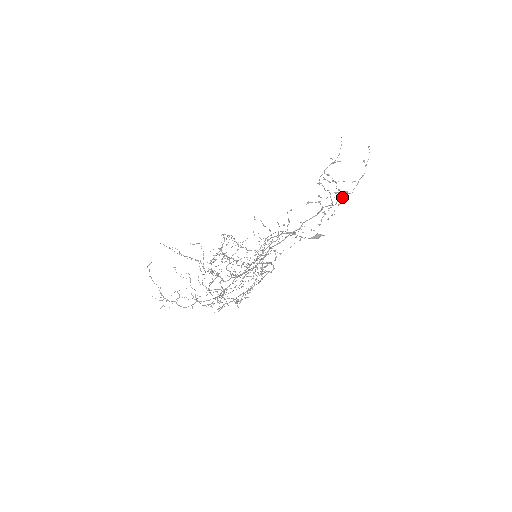
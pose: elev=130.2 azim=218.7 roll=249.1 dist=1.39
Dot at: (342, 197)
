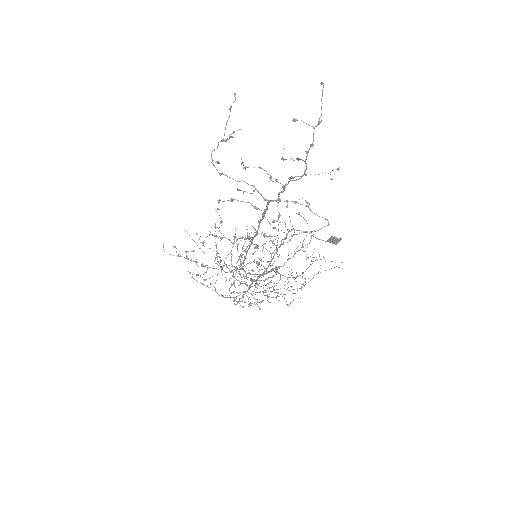
Dot at: (283, 187)
